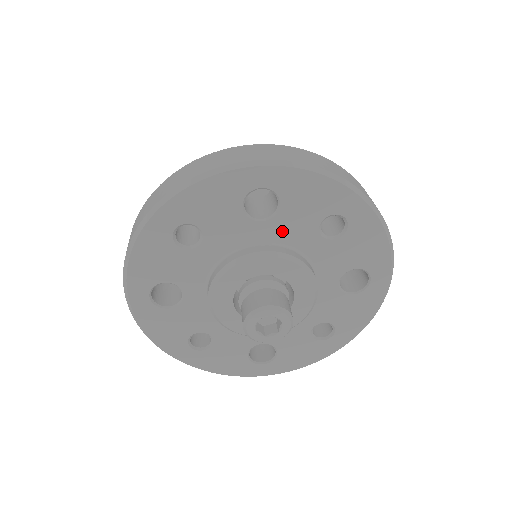
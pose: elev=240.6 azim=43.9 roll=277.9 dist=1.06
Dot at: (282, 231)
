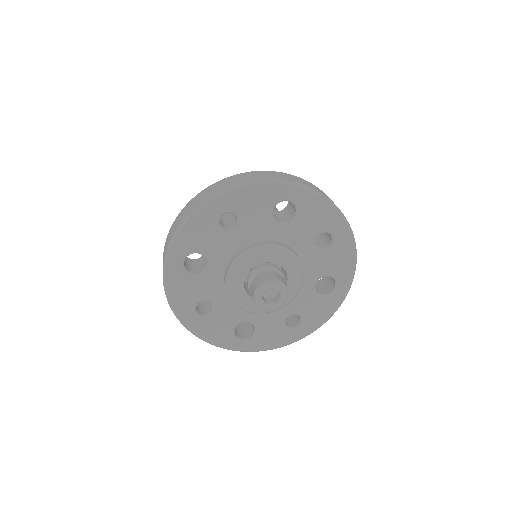
Dot at: (291, 235)
